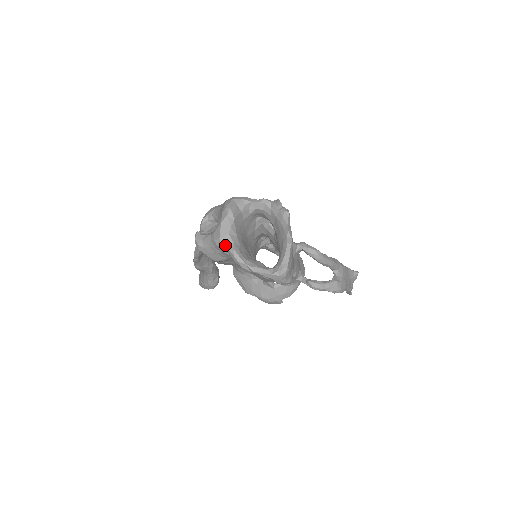
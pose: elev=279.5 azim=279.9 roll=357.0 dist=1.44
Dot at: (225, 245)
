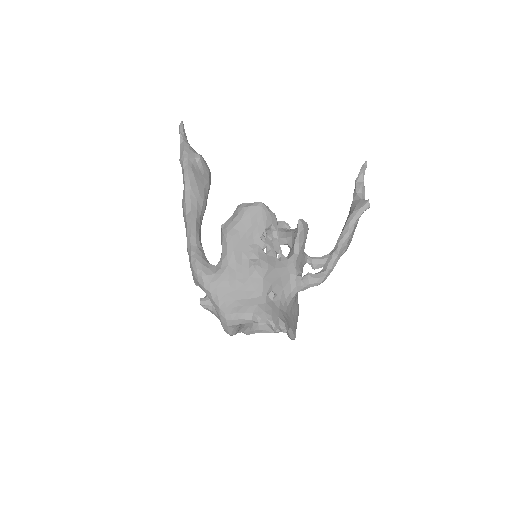
Dot at: occluded
